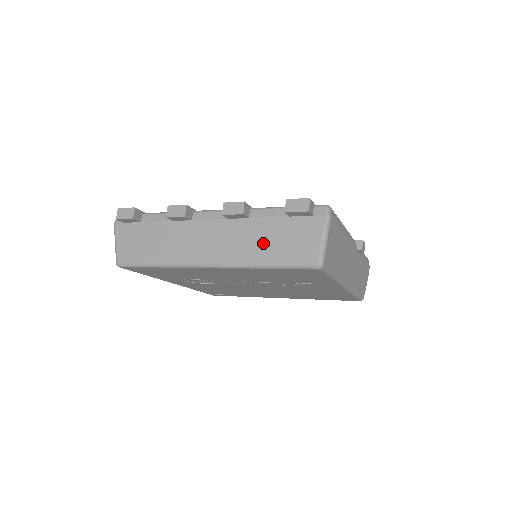
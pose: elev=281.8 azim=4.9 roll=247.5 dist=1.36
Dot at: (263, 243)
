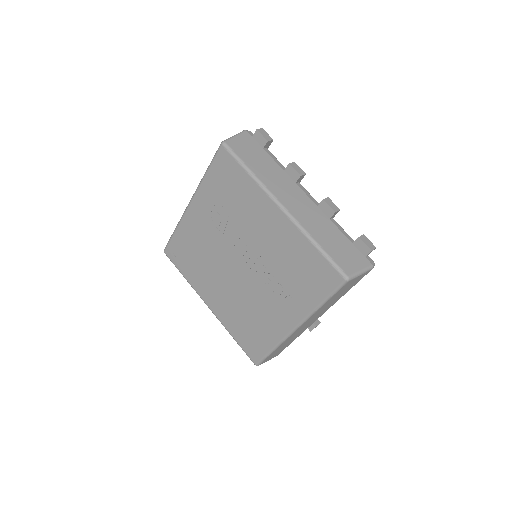
Dot at: (327, 236)
